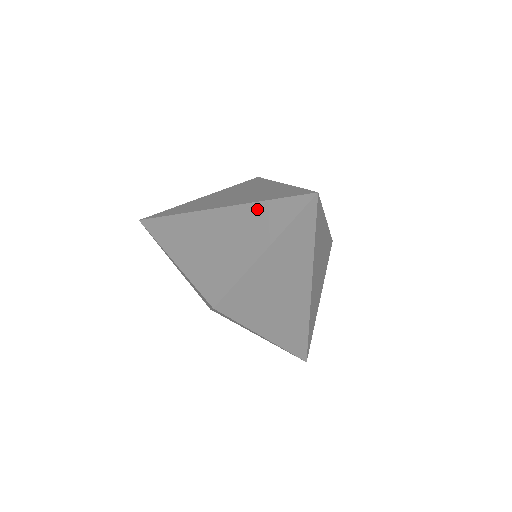
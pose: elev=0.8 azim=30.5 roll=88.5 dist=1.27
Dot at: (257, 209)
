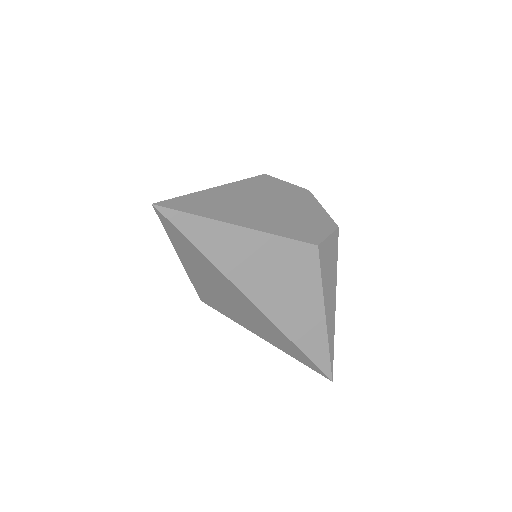
Dot at: occluded
